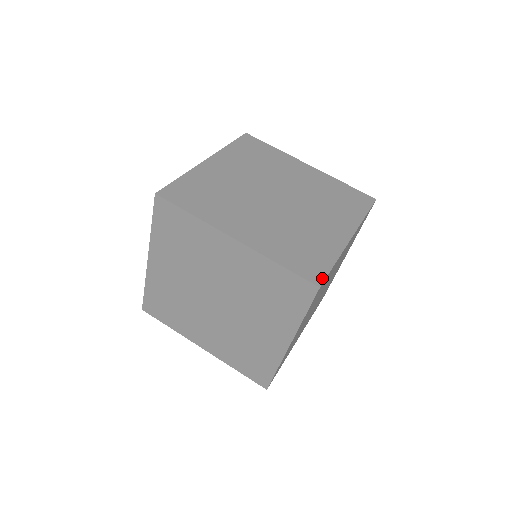
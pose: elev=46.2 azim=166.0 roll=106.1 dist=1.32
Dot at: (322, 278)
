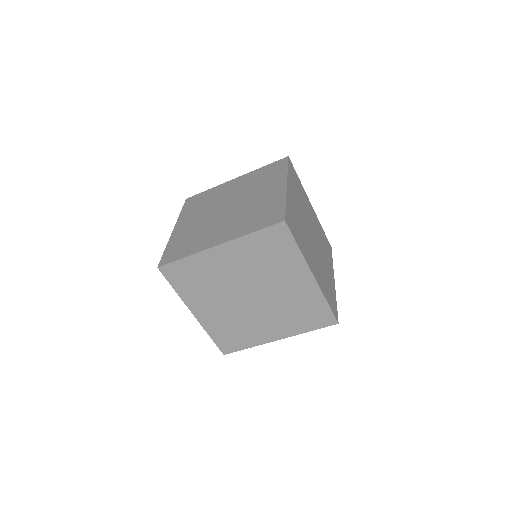
Dot at: (337, 316)
